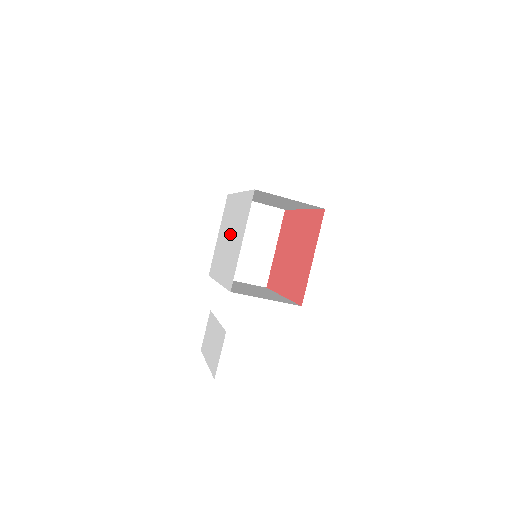
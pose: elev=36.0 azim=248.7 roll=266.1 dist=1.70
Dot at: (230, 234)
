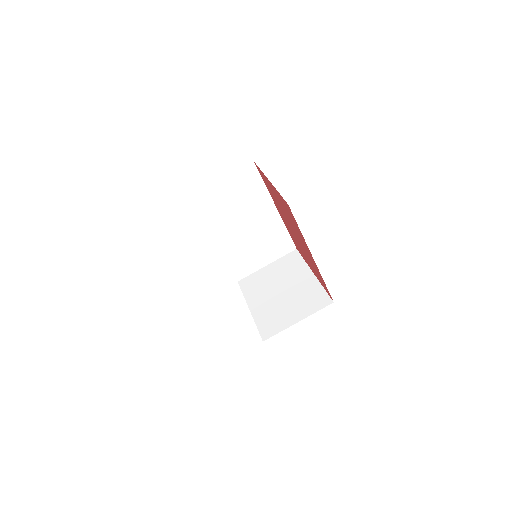
Dot at: occluded
